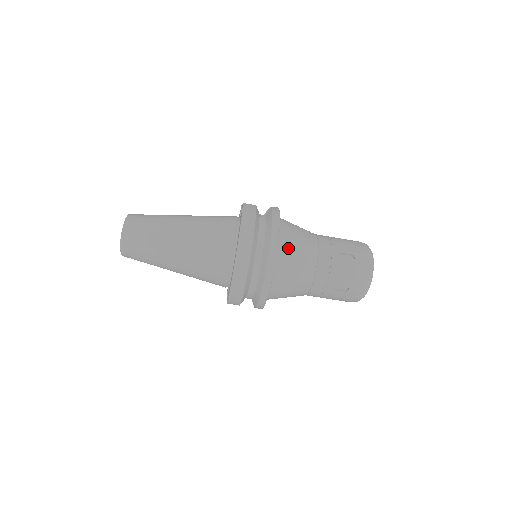
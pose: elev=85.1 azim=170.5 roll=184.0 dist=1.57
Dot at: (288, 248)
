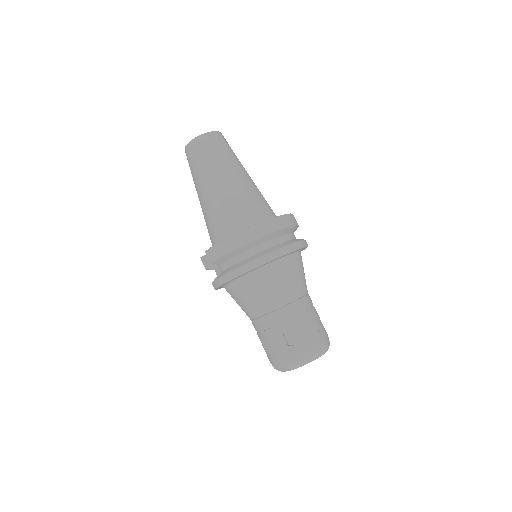
Dot at: (292, 266)
